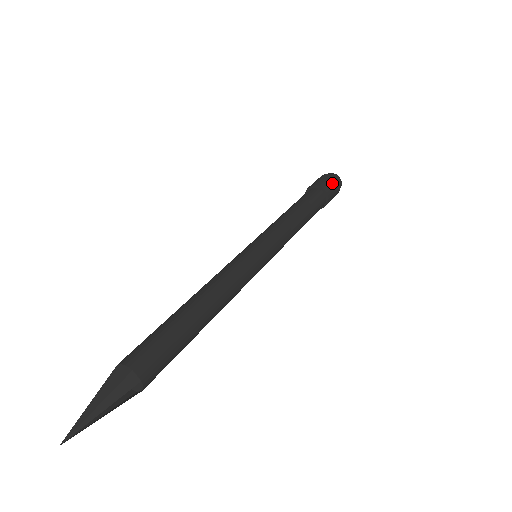
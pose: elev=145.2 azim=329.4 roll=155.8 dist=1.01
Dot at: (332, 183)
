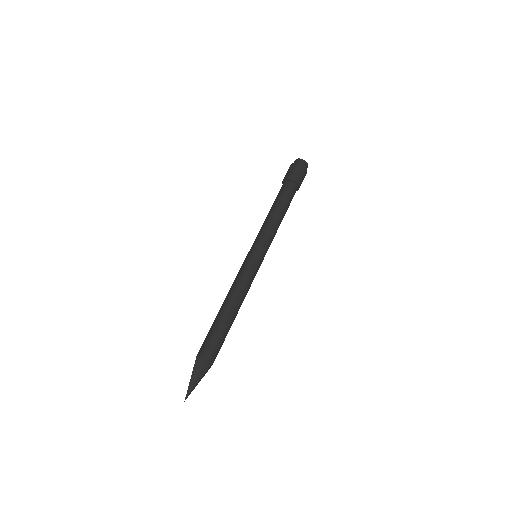
Dot at: (301, 172)
